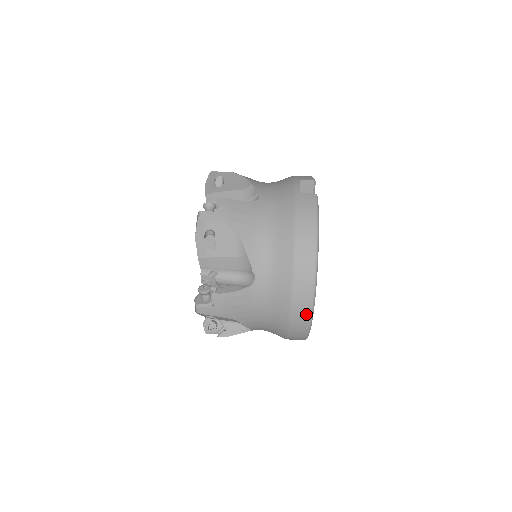
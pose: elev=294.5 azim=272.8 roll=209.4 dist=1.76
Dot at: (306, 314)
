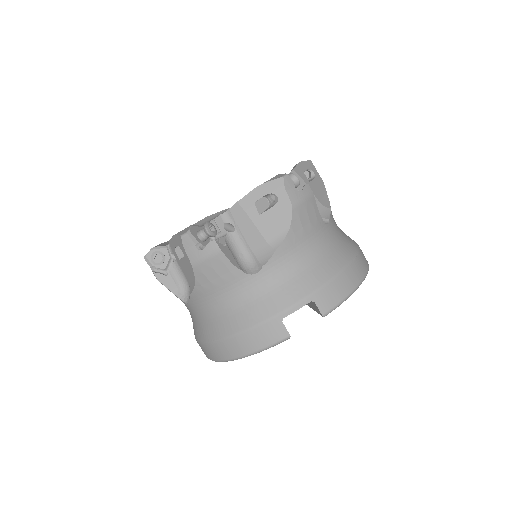
Dot at: occluded
